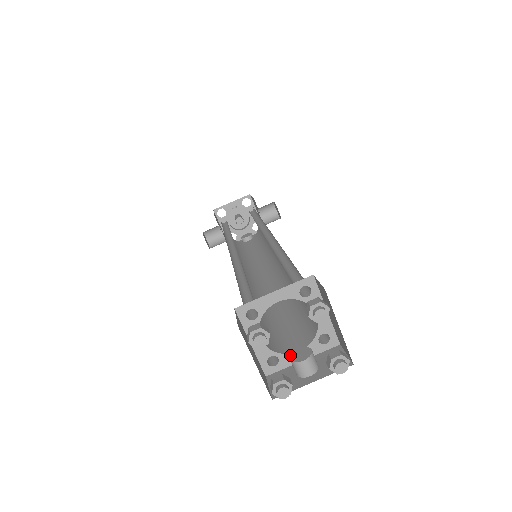
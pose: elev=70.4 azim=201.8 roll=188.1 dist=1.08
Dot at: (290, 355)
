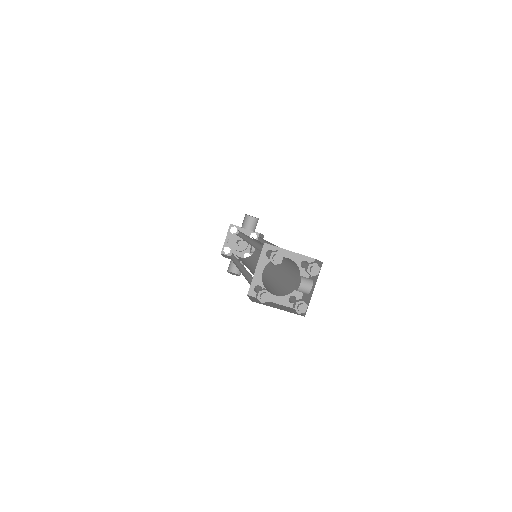
Dot at: (295, 289)
